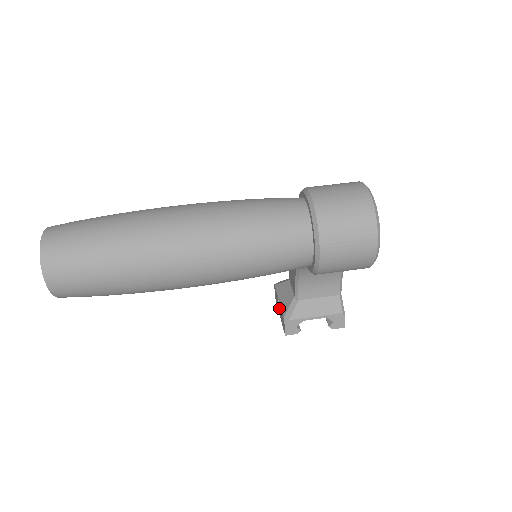
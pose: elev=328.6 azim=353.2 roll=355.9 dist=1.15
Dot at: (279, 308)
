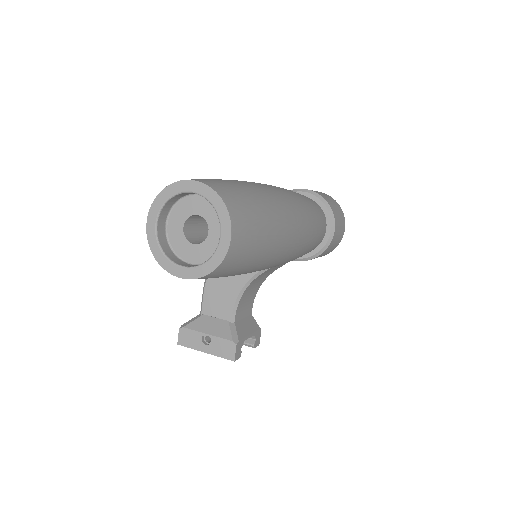
Dot at: (205, 344)
